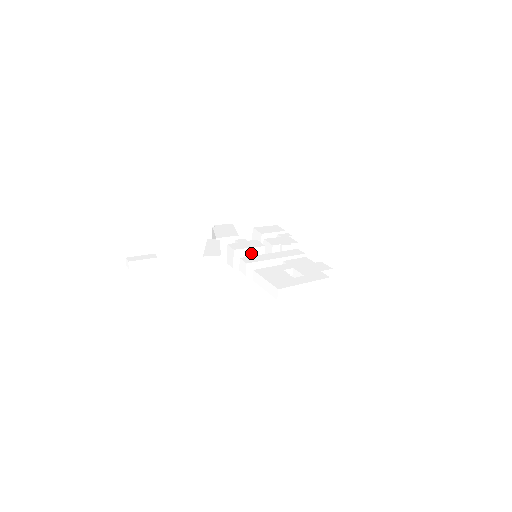
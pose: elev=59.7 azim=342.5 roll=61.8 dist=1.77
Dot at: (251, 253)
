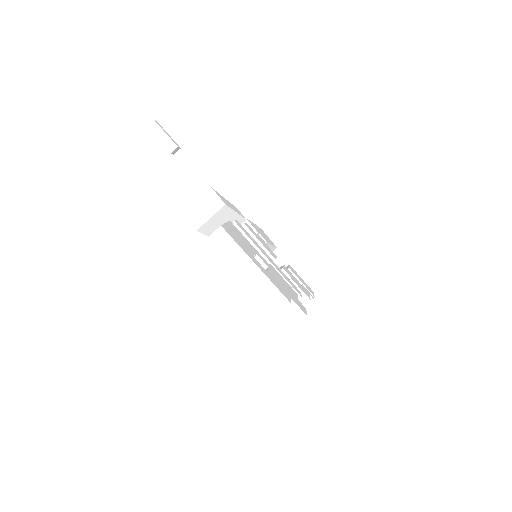
Dot at: occluded
